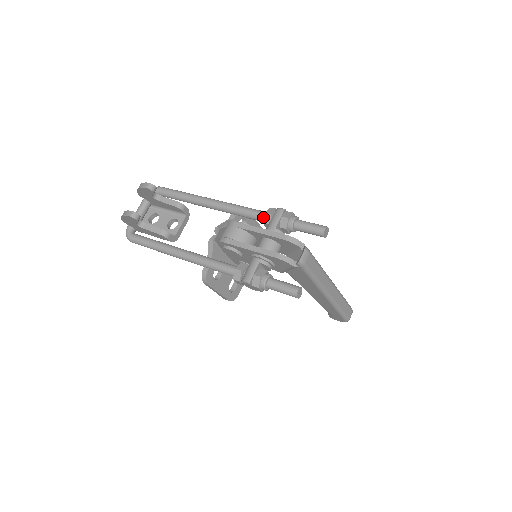
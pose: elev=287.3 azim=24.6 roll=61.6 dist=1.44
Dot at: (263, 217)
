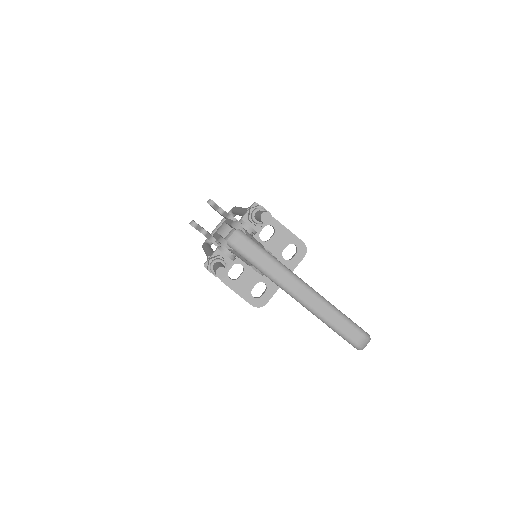
Dot at: occluded
